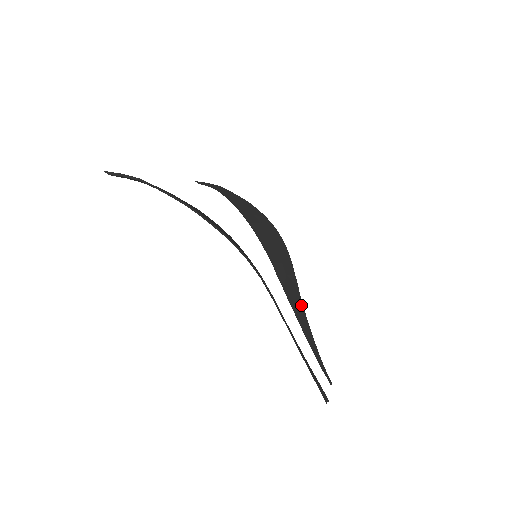
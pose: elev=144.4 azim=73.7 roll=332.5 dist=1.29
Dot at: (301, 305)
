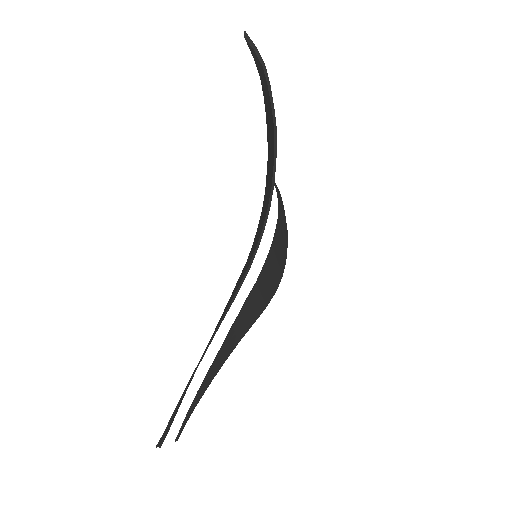
Dot at: (235, 345)
